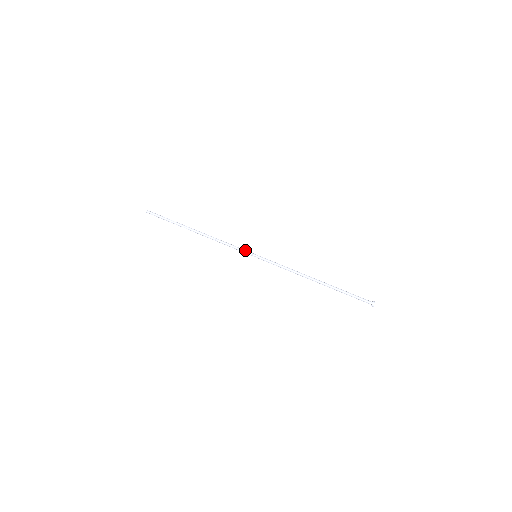
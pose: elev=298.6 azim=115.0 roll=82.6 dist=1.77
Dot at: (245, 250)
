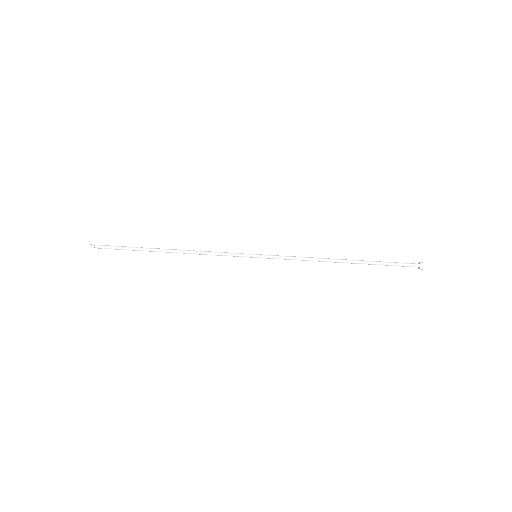
Dot at: (239, 253)
